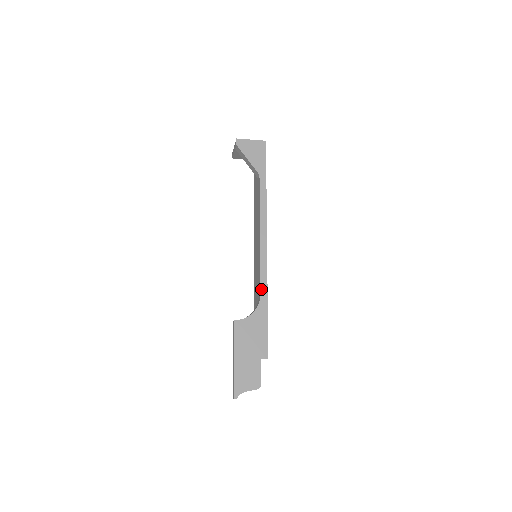
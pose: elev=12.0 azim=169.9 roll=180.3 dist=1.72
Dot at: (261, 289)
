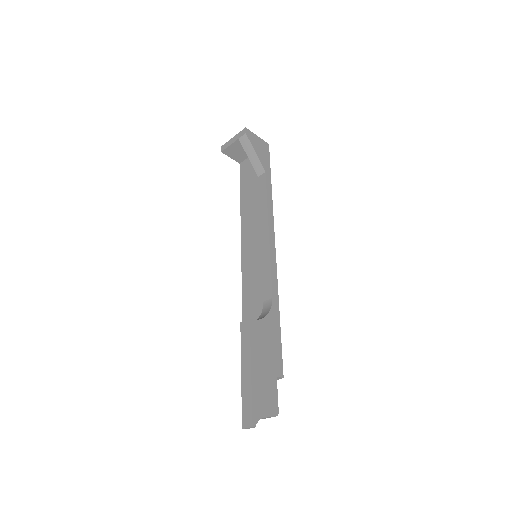
Dot at: (273, 290)
